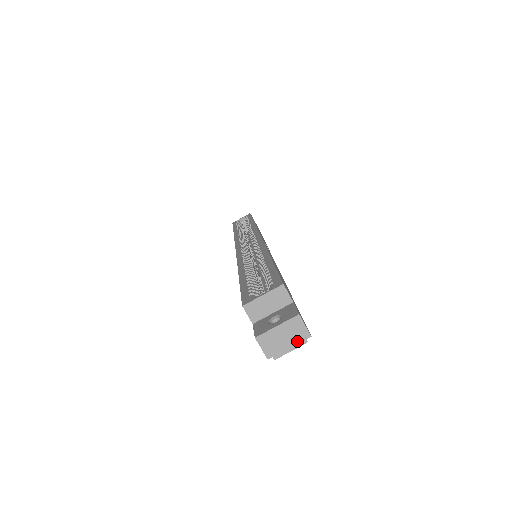
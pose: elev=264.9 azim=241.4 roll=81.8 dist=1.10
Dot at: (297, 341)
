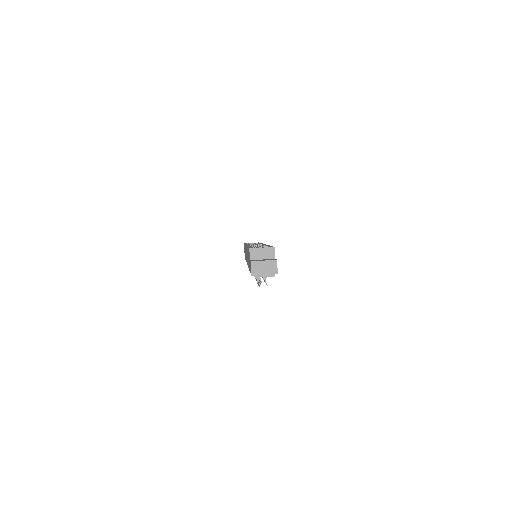
Dot at: (270, 273)
